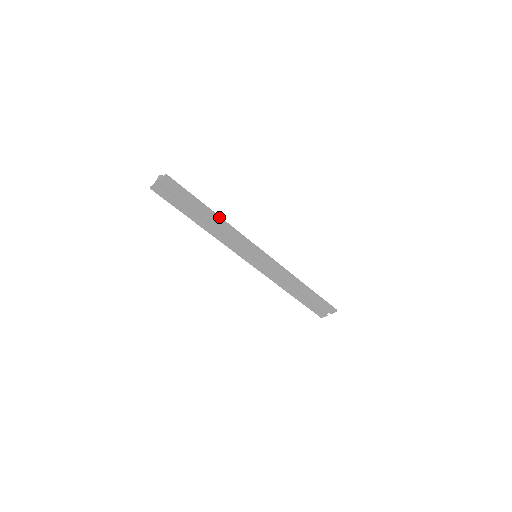
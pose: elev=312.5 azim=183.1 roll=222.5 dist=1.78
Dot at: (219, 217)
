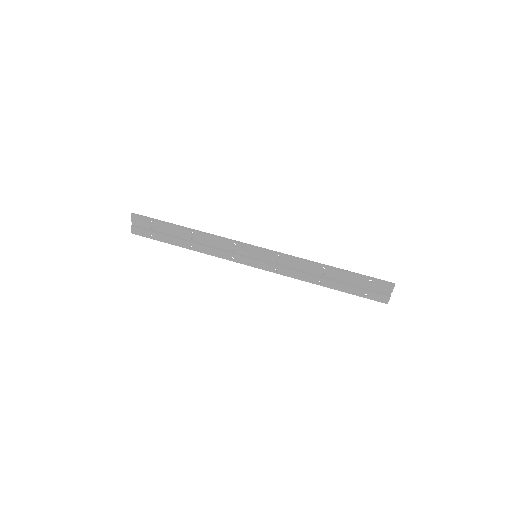
Dot at: (193, 230)
